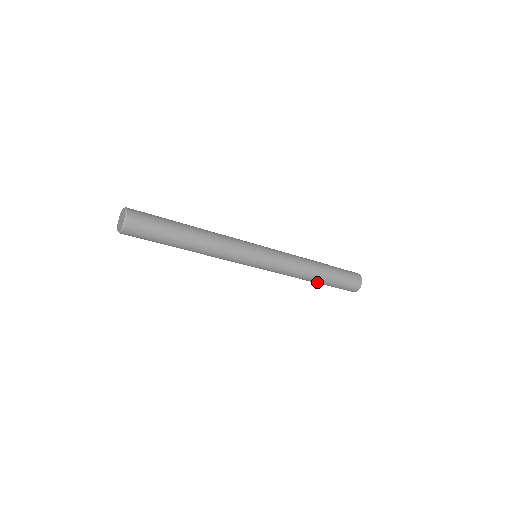
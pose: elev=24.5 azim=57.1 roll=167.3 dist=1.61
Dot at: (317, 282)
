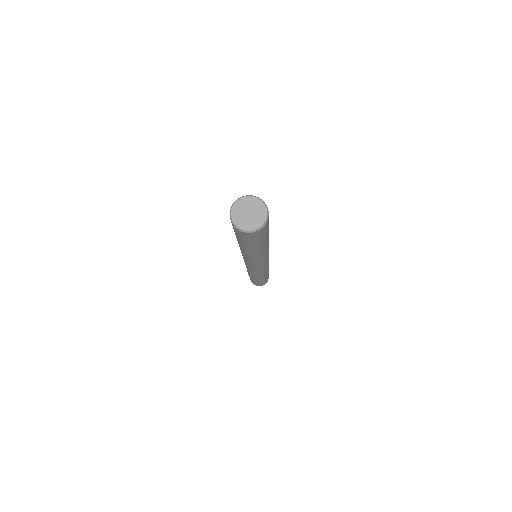
Dot at: (265, 277)
